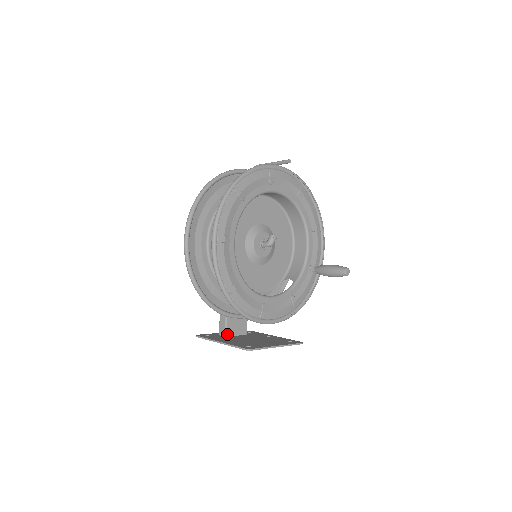
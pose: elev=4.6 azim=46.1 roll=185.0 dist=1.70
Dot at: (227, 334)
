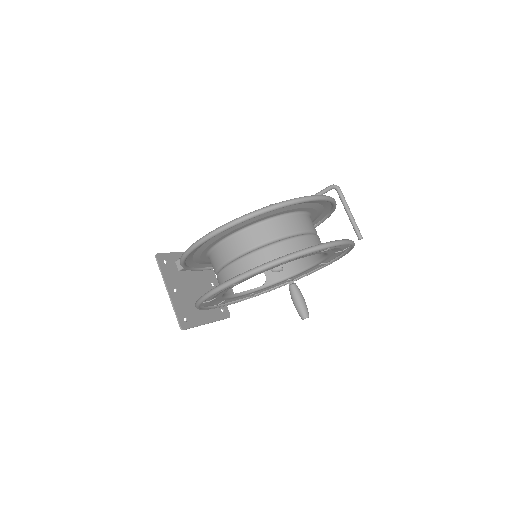
Dot at: (182, 270)
